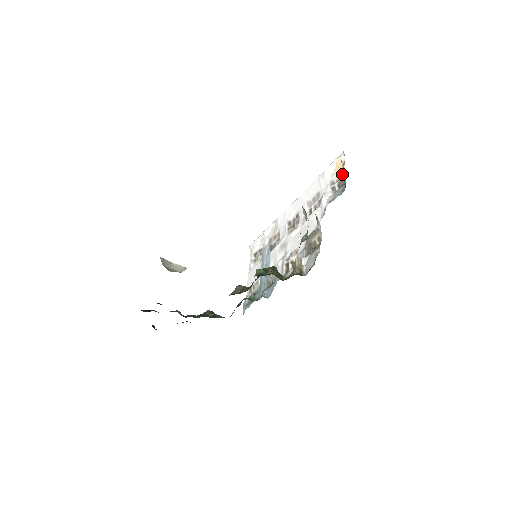
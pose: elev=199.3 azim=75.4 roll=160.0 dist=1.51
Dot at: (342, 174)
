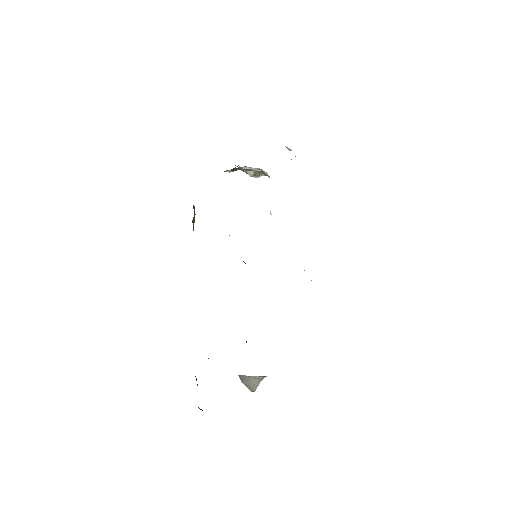
Dot at: (295, 156)
